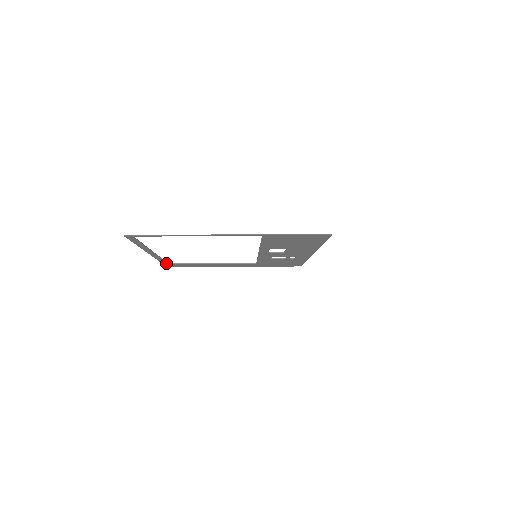
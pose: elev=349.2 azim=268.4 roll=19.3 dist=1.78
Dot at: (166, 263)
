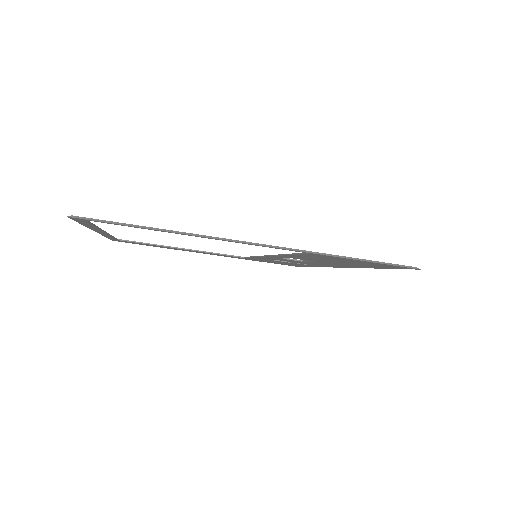
Dot at: (114, 239)
